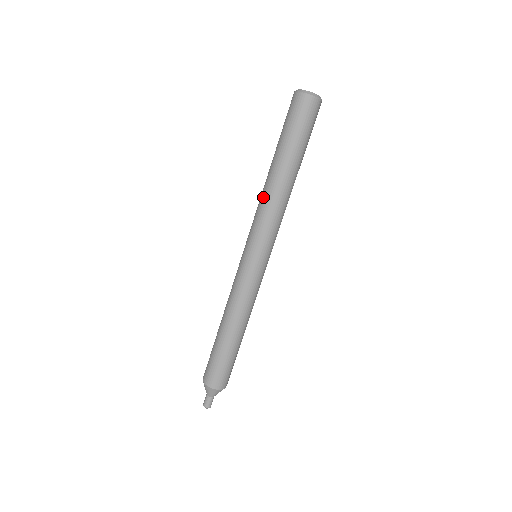
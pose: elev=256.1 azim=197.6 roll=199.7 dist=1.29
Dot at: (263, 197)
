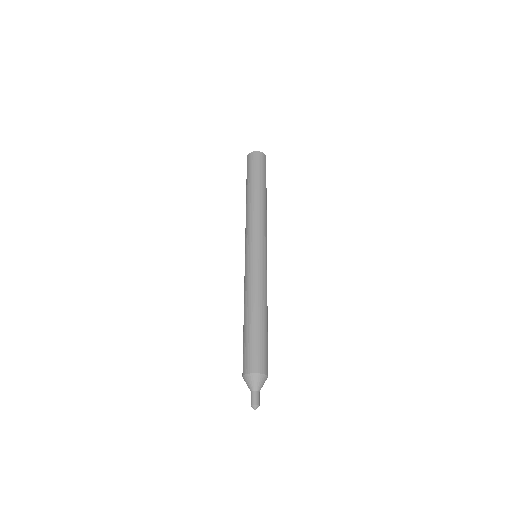
Dot at: (248, 212)
